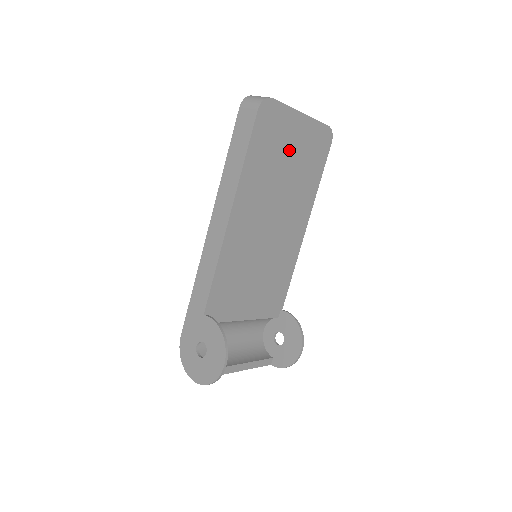
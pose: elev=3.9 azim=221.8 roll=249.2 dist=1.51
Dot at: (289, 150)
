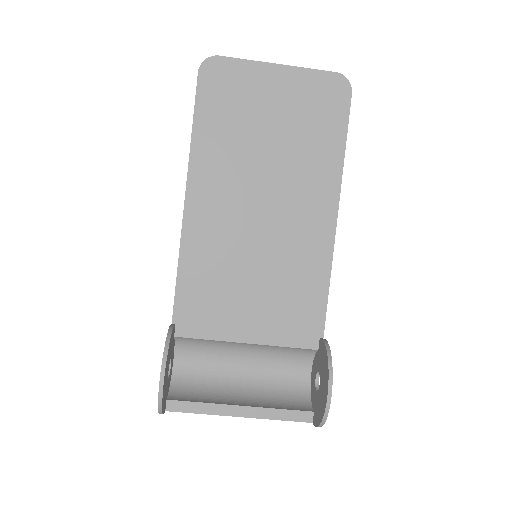
Dot at: (267, 112)
